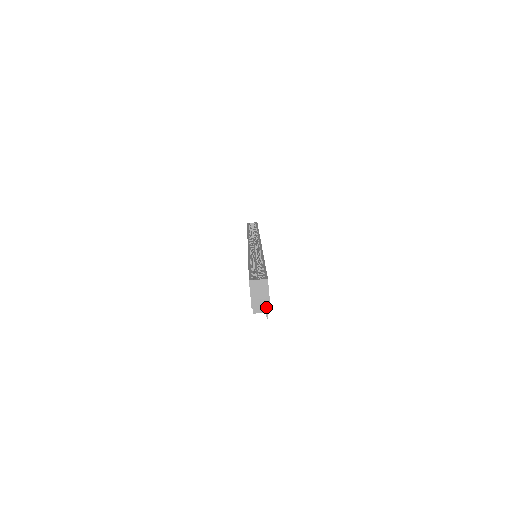
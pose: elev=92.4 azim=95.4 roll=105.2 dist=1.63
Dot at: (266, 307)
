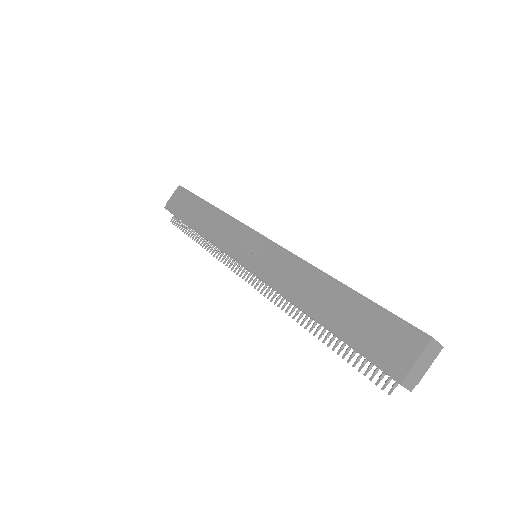
Dot at: (415, 383)
